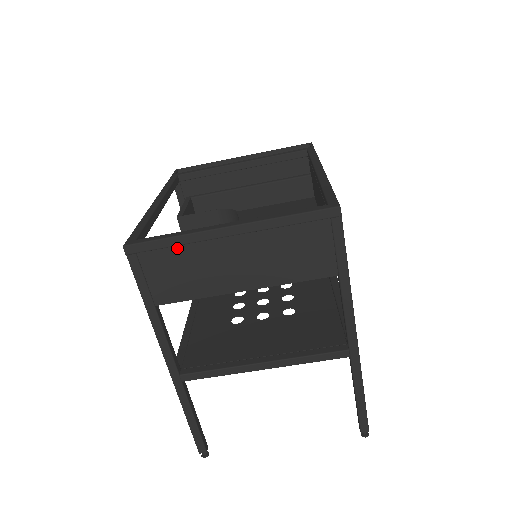
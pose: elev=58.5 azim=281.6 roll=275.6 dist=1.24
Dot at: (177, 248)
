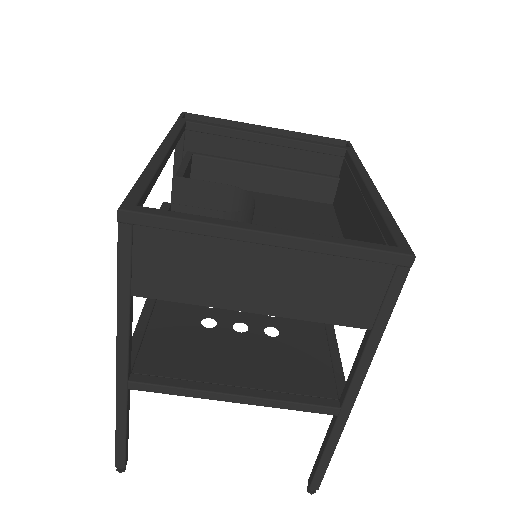
Dot at: (191, 236)
